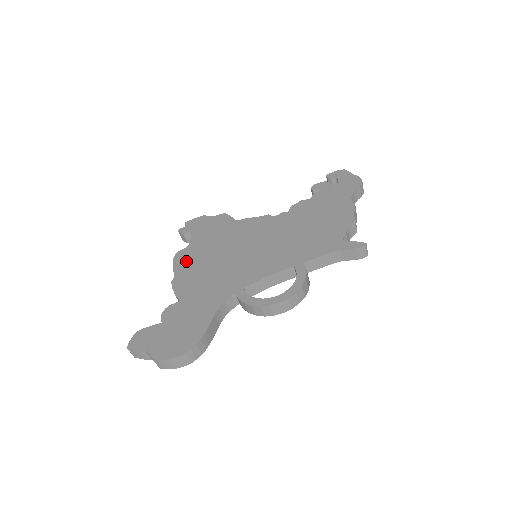
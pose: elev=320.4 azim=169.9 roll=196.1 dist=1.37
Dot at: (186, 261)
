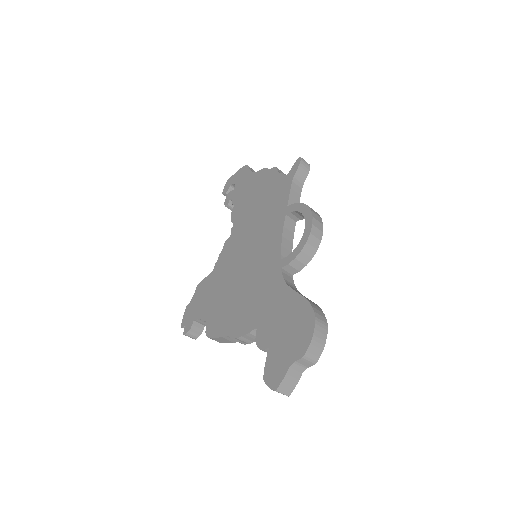
Dot at: (220, 323)
